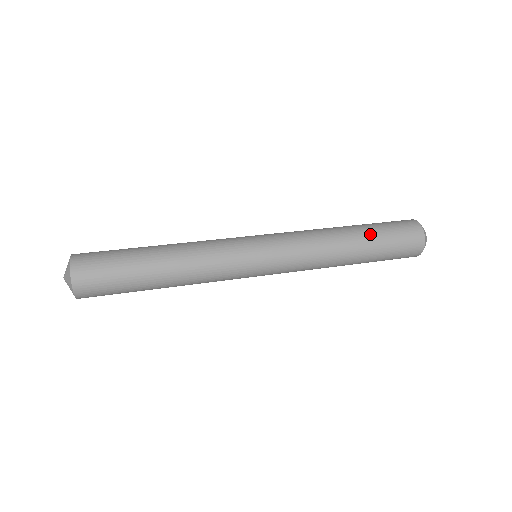
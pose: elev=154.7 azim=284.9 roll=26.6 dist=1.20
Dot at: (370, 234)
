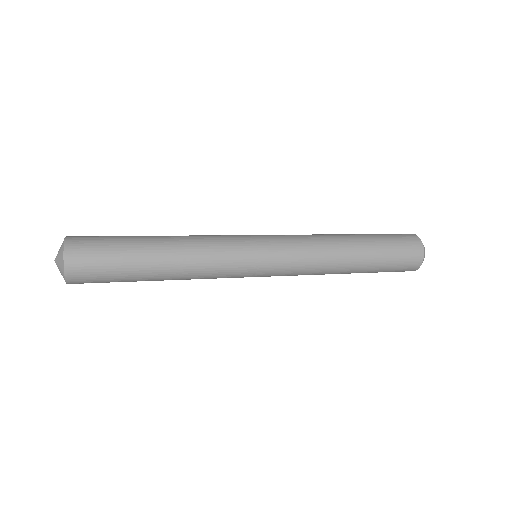
Dot at: occluded
